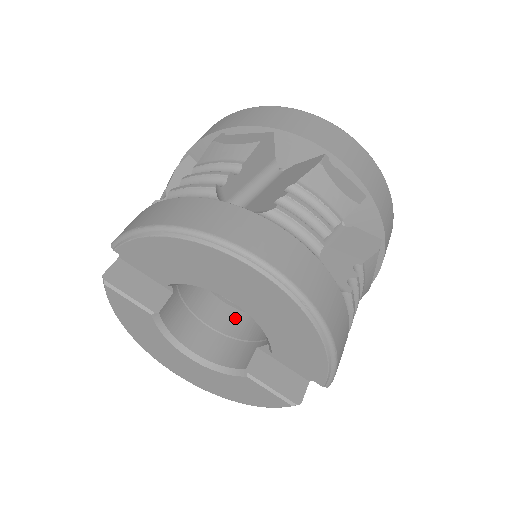
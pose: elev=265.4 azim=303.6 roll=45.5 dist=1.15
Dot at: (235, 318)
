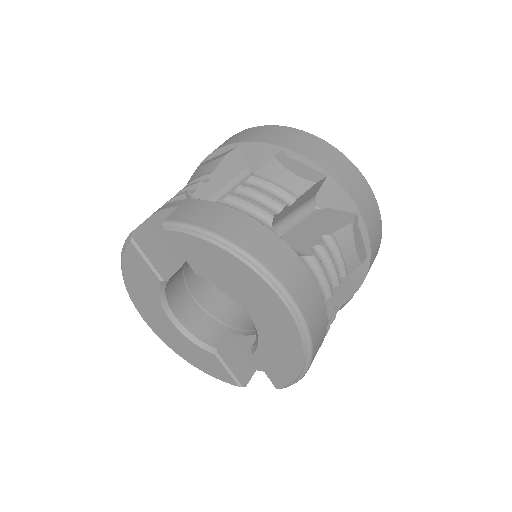
Dot at: (215, 296)
